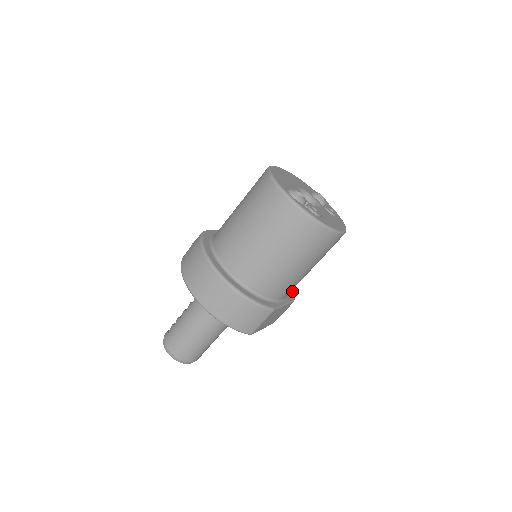
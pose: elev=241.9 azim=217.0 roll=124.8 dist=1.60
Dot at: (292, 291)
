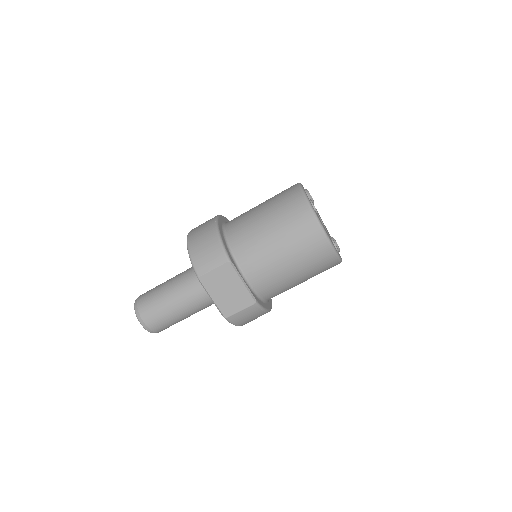
Dot at: (262, 305)
